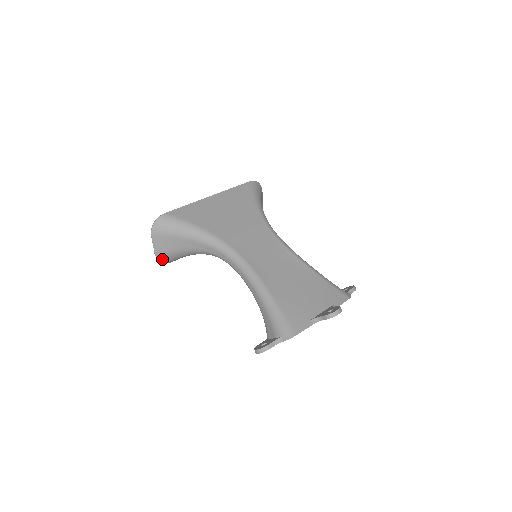
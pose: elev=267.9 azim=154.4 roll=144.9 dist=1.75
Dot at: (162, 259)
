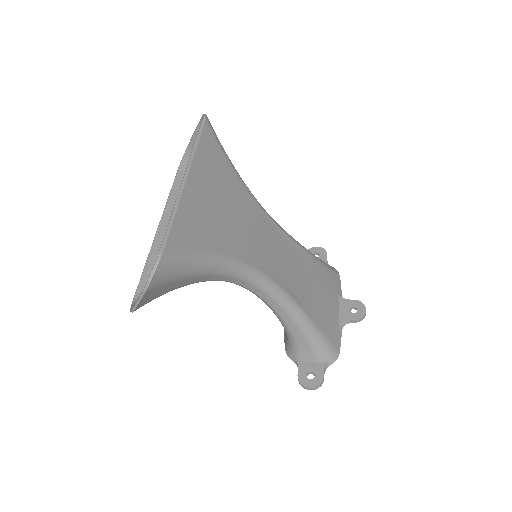
Dot at: occluded
